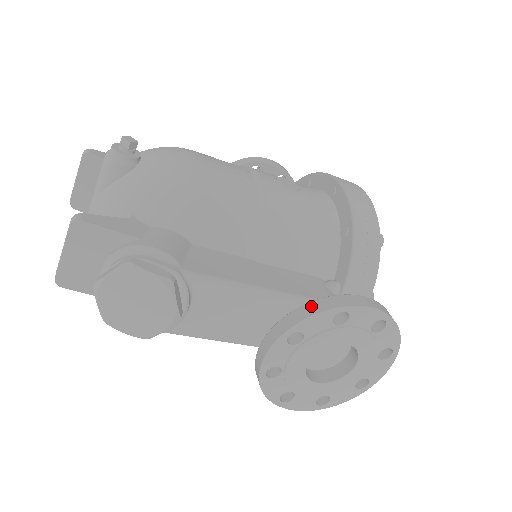
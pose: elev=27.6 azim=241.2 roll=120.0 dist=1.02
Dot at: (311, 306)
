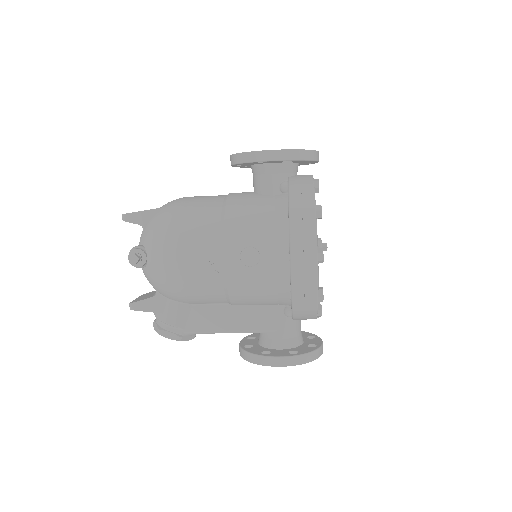
Dot at: (249, 356)
